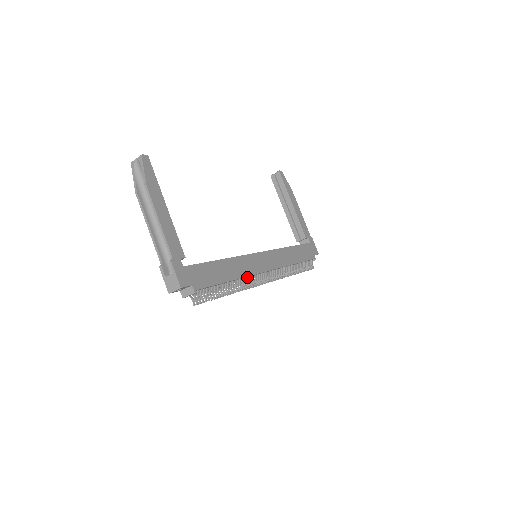
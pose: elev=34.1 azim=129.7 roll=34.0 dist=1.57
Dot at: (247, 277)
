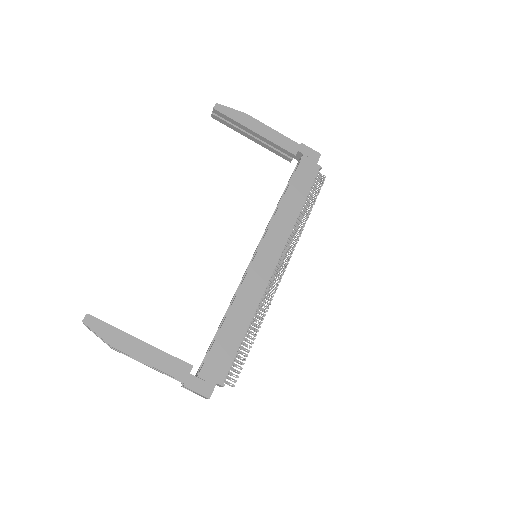
Dot at: (261, 298)
